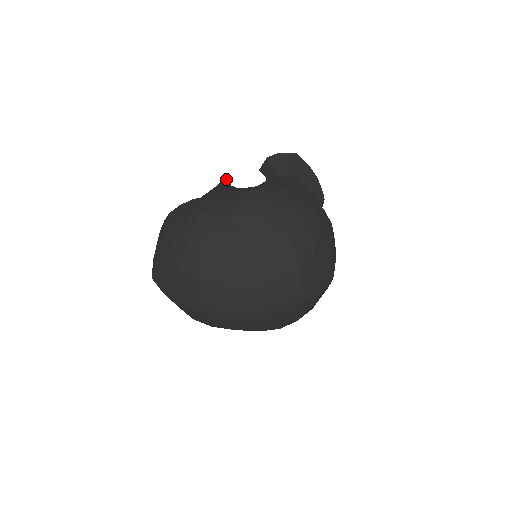
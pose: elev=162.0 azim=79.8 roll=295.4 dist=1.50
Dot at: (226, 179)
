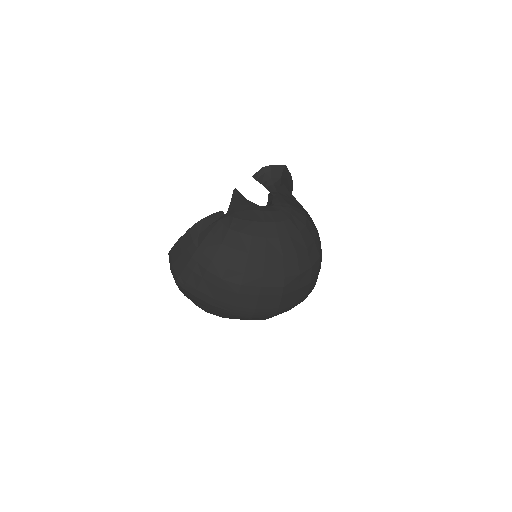
Dot at: (237, 190)
